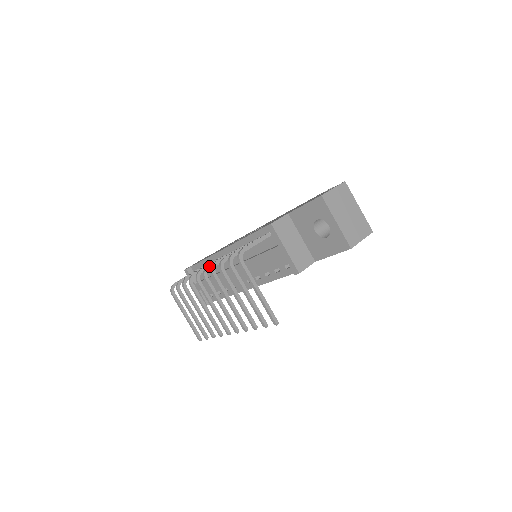
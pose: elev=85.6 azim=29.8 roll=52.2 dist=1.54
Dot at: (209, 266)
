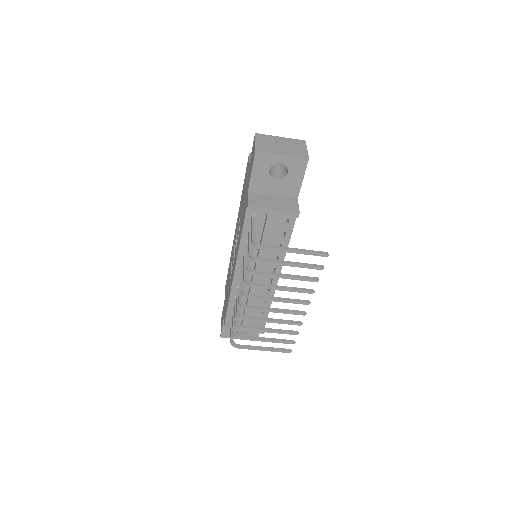
Dot at: (242, 288)
